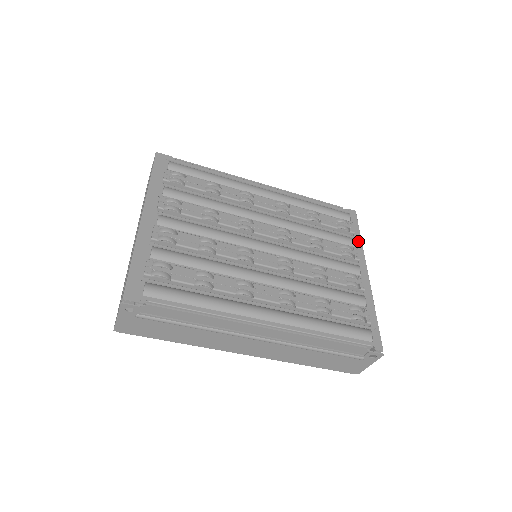
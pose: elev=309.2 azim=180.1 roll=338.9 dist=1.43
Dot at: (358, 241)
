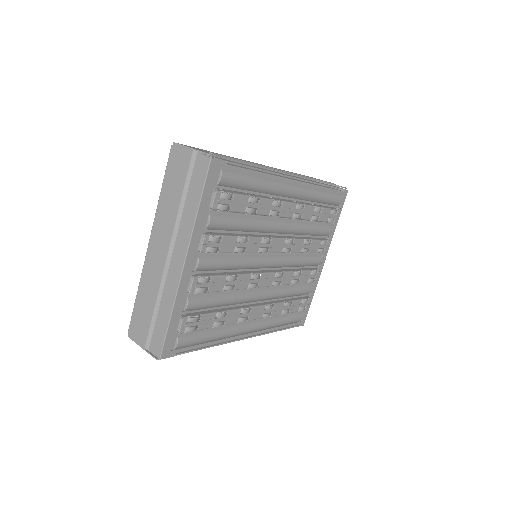
Dot at: (334, 229)
